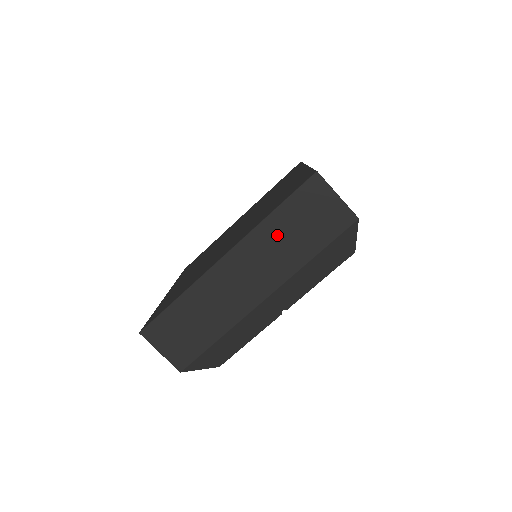
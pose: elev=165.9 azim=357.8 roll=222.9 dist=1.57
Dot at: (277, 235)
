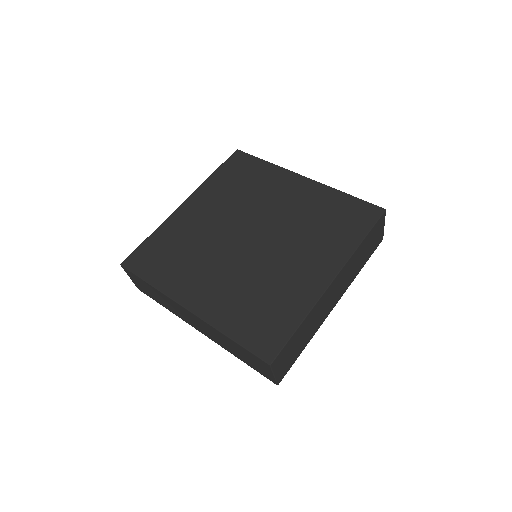
Dot at: (225, 340)
